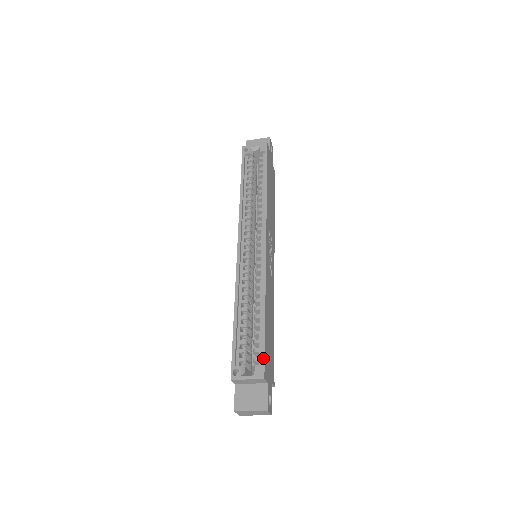
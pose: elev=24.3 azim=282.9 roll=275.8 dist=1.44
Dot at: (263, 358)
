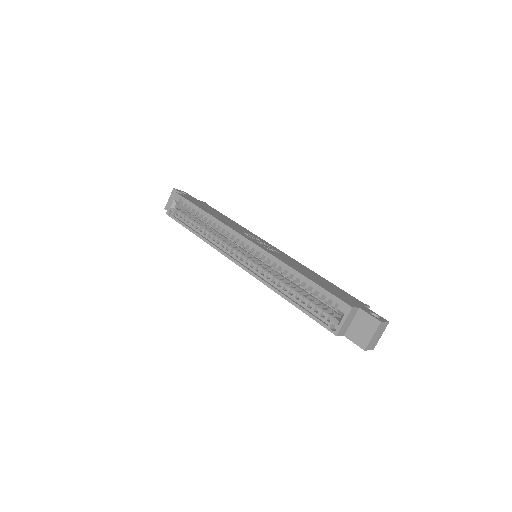
Dot at: (335, 298)
